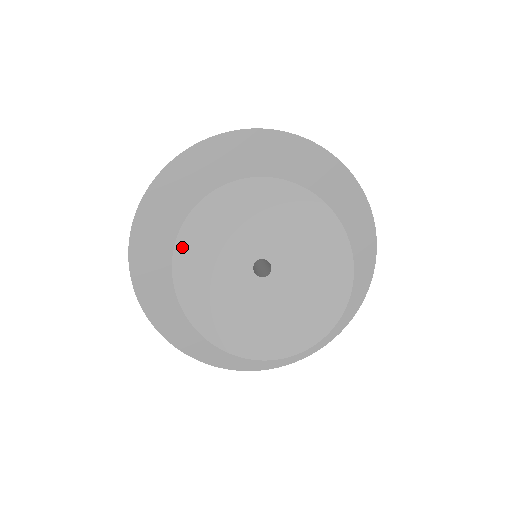
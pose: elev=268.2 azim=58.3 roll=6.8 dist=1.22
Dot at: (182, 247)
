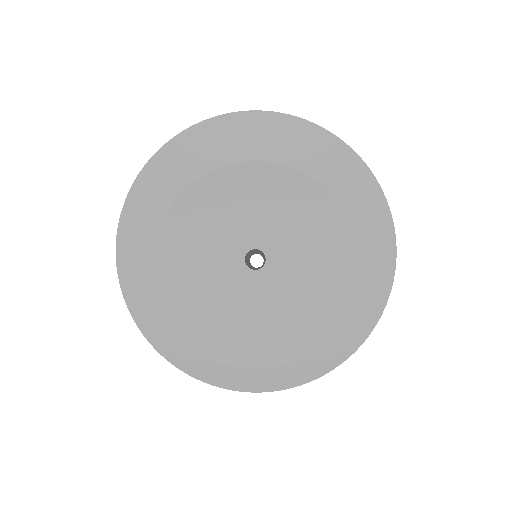
Dot at: (188, 198)
